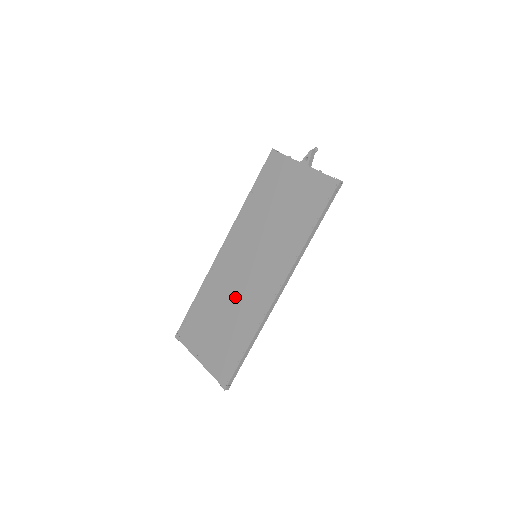
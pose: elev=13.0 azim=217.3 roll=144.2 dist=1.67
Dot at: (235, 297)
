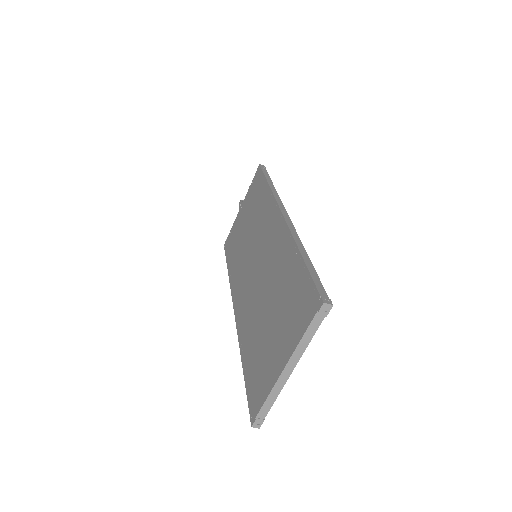
Dot at: (264, 285)
